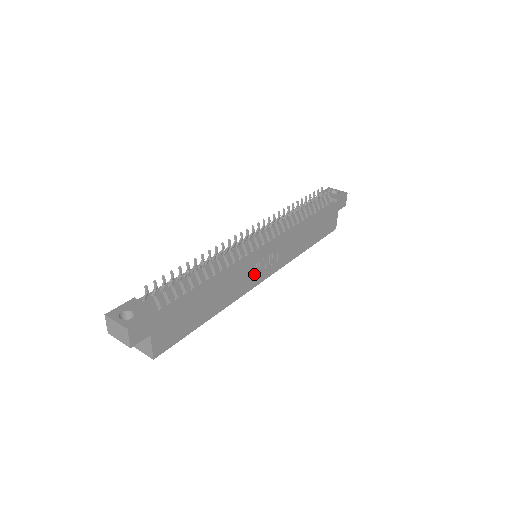
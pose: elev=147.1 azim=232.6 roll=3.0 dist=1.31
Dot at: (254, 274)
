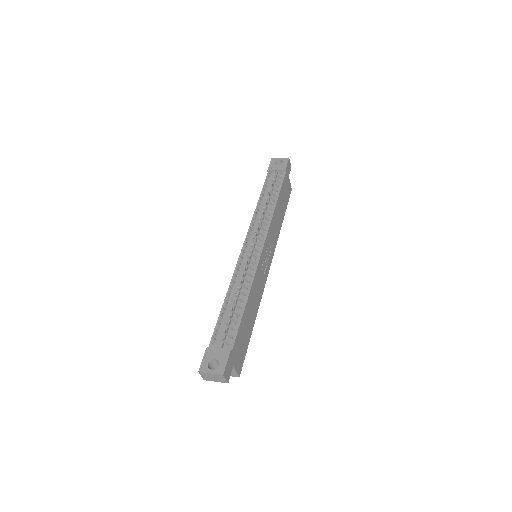
Dot at: (263, 272)
